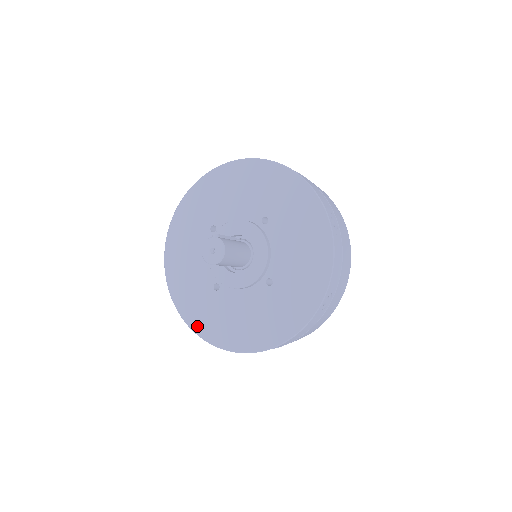
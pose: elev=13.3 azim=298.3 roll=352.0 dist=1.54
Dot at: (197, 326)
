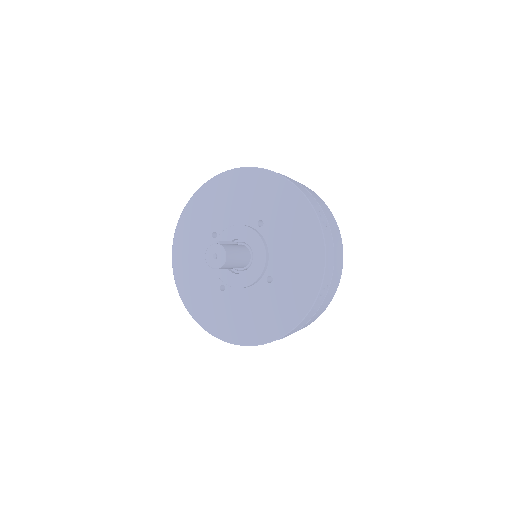
Dot at: (208, 325)
